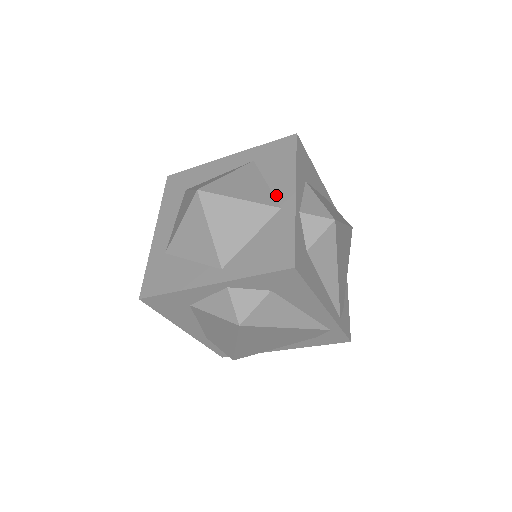
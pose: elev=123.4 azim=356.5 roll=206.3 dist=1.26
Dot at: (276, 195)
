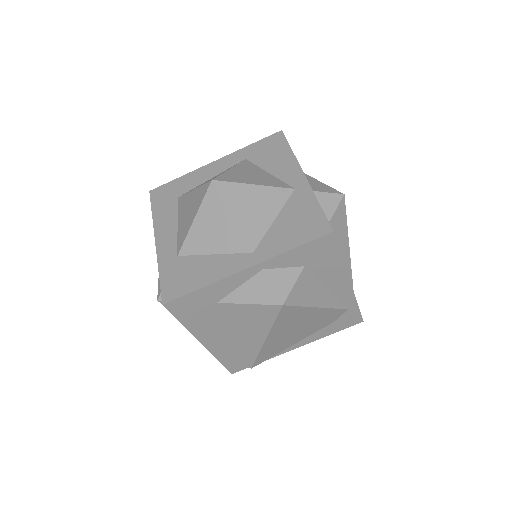
Dot at: (284, 180)
